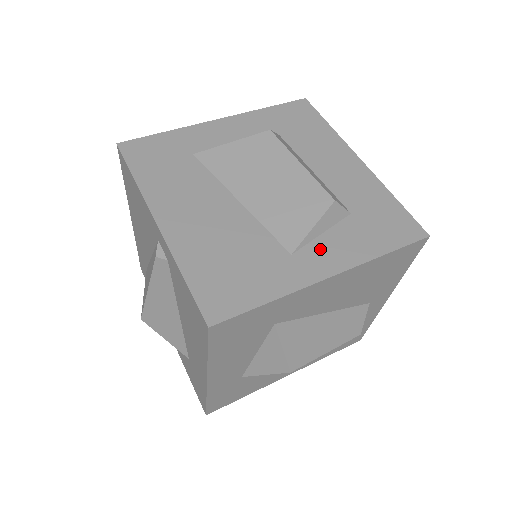
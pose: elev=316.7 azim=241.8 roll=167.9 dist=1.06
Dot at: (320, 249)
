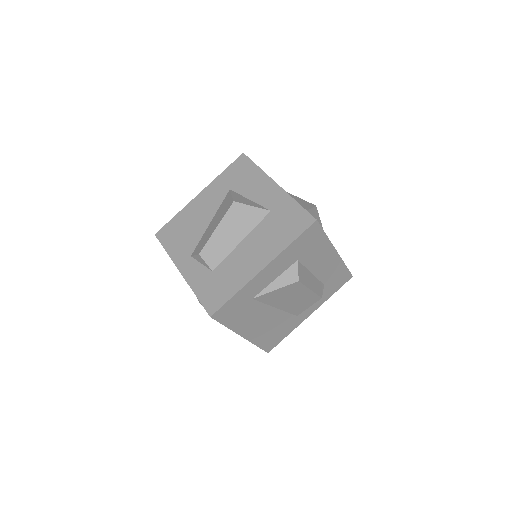
Dot at: (308, 308)
